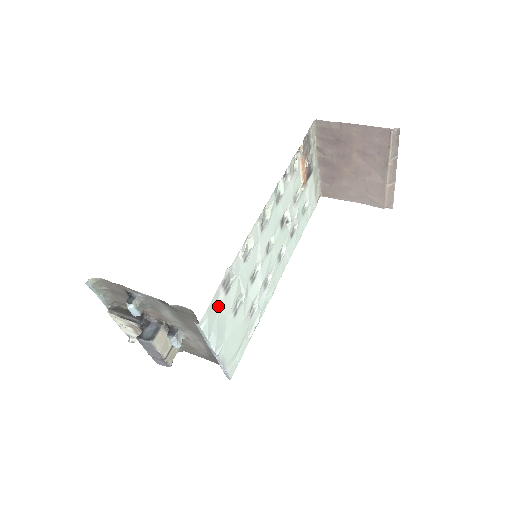
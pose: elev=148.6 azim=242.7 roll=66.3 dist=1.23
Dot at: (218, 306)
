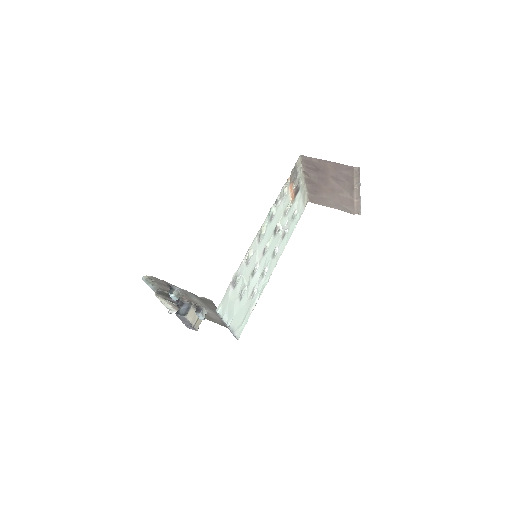
Dot at: (229, 296)
